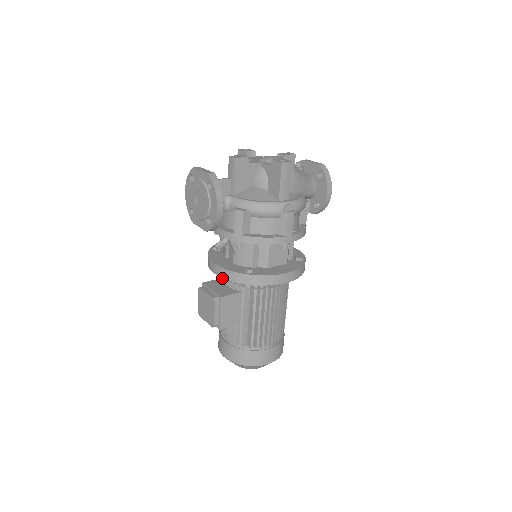
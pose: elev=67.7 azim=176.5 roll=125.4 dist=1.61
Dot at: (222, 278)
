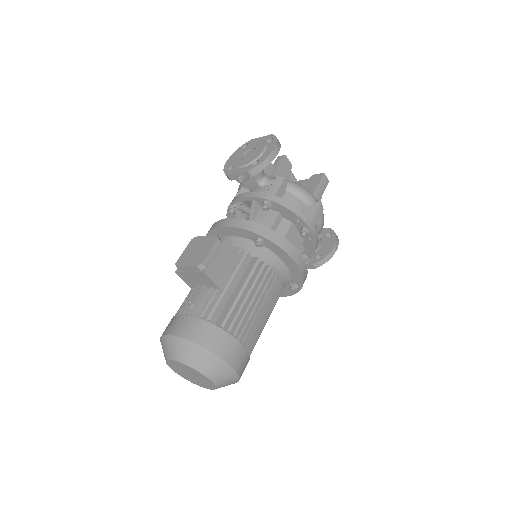
Dot at: occluded
